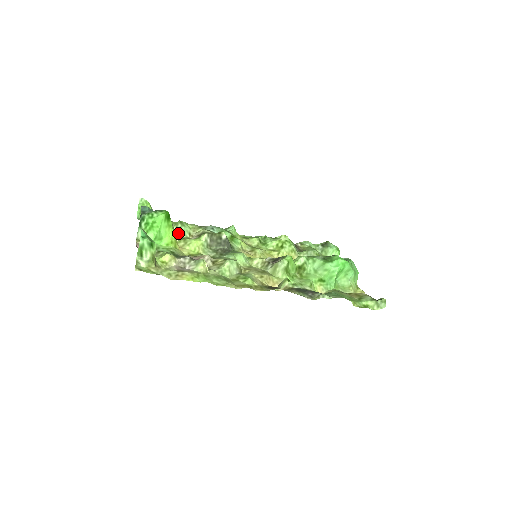
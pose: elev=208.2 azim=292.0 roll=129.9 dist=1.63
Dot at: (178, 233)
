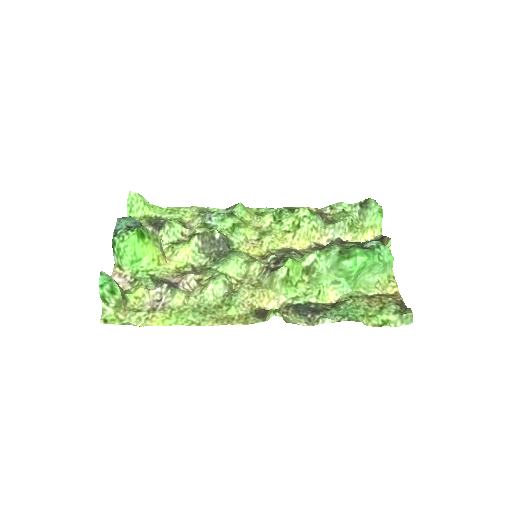
Dot at: (167, 237)
